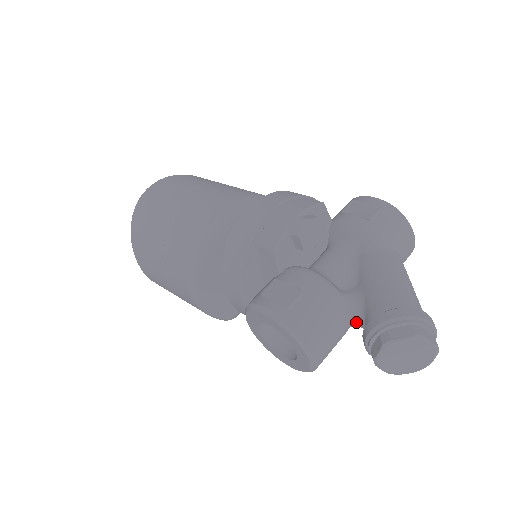
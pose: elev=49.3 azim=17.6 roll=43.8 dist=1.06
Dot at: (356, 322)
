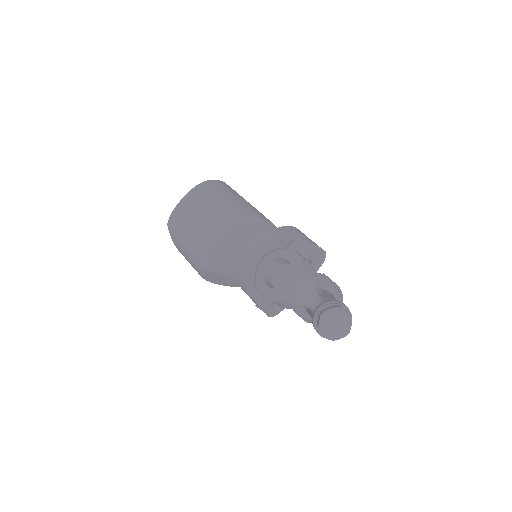
Dot at: (315, 301)
